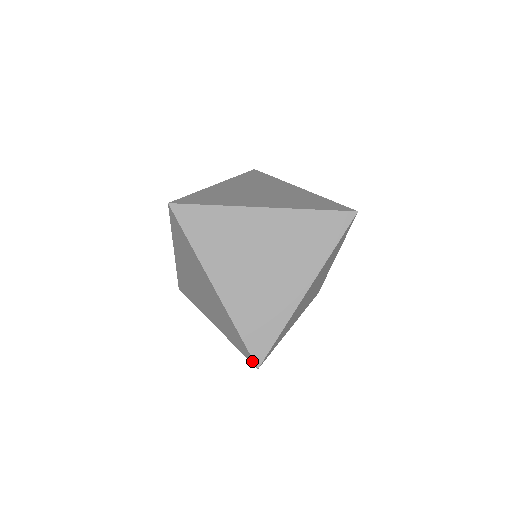
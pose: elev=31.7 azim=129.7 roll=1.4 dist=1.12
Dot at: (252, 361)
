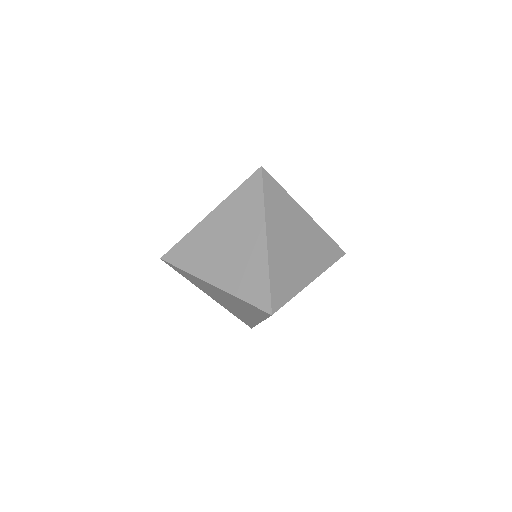
Dot at: (249, 326)
